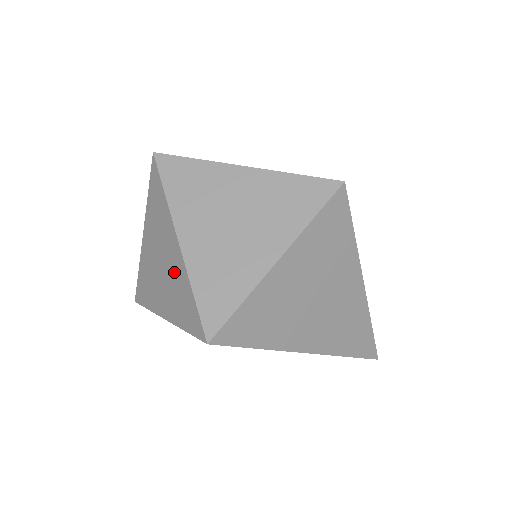
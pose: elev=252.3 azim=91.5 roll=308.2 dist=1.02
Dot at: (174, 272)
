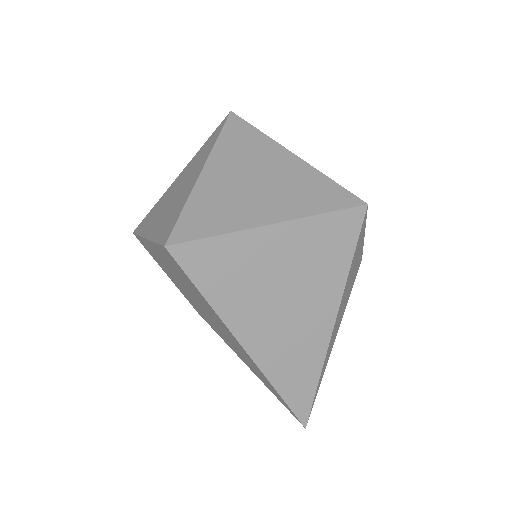
Dot at: (181, 195)
